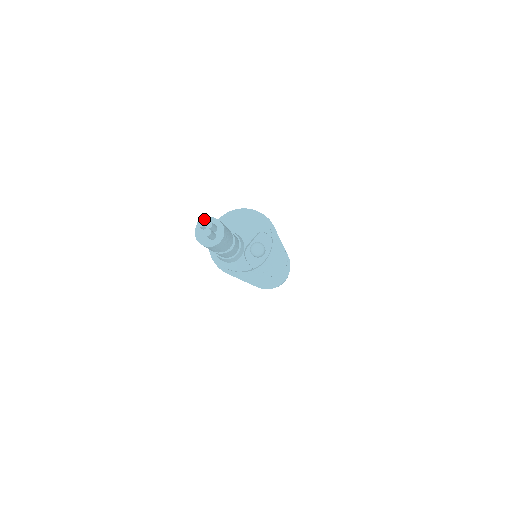
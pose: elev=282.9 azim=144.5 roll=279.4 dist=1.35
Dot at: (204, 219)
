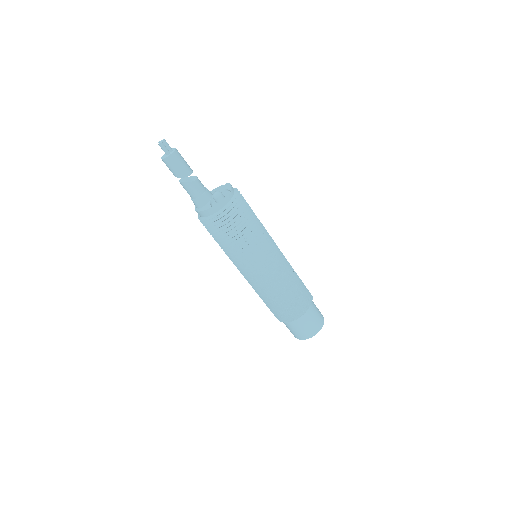
Dot at: occluded
